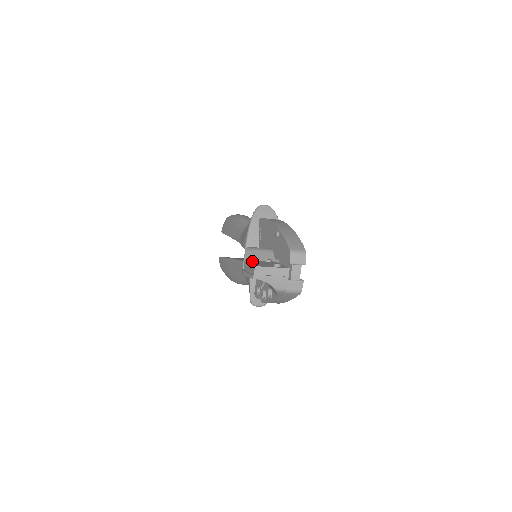
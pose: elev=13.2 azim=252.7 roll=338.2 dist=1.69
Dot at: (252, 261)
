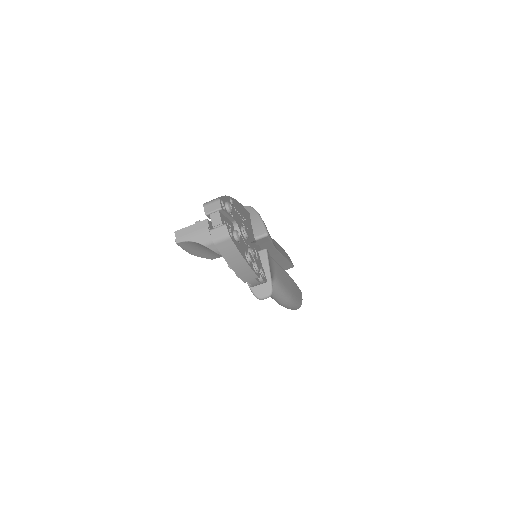
Dot at: occluded
